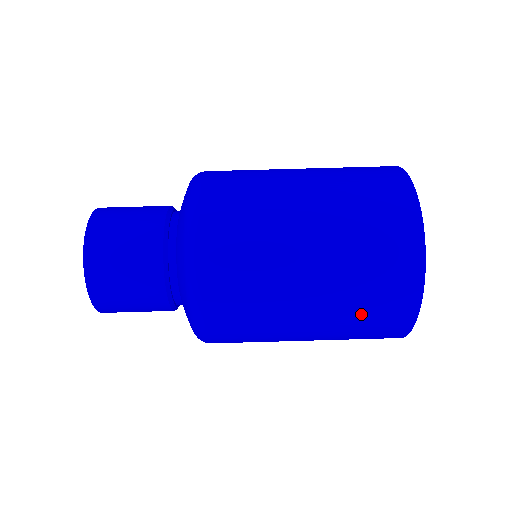
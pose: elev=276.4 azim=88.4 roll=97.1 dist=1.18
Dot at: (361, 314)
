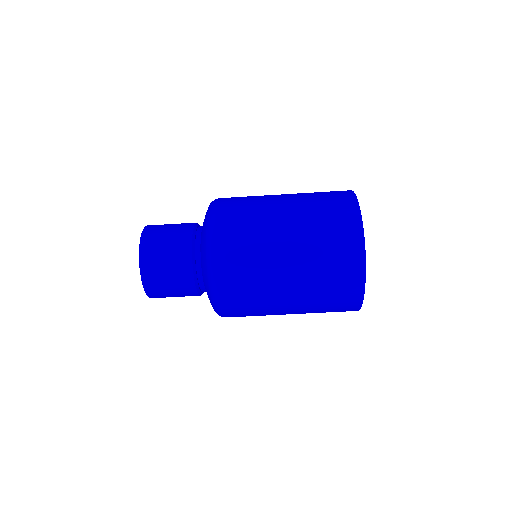
Dot at: occluded
